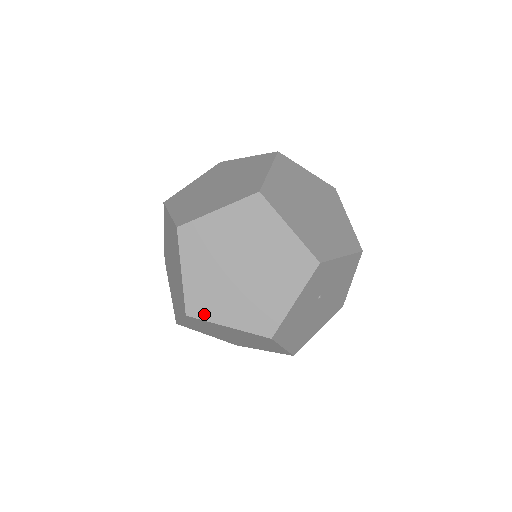
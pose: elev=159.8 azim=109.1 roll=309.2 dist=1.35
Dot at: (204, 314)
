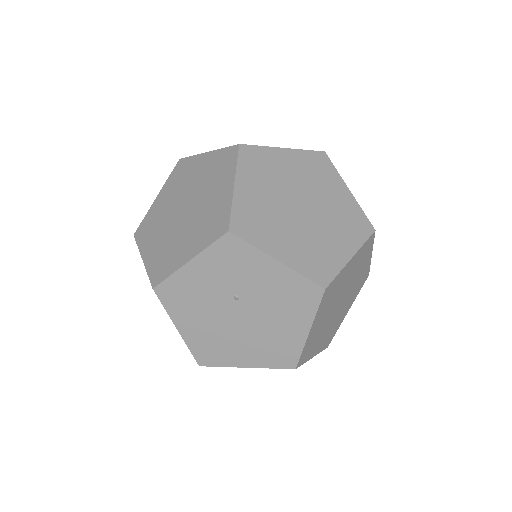
Dot at: (141, 239)
